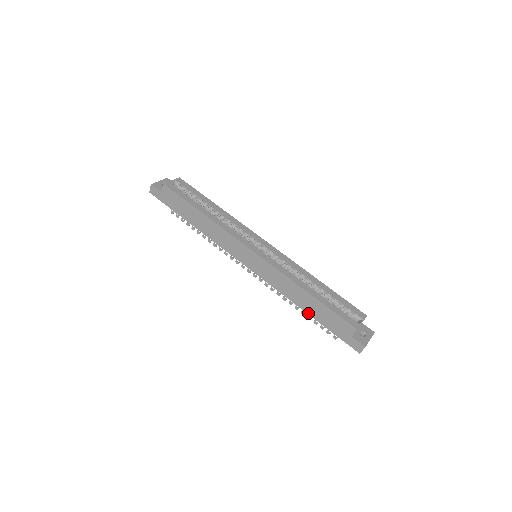
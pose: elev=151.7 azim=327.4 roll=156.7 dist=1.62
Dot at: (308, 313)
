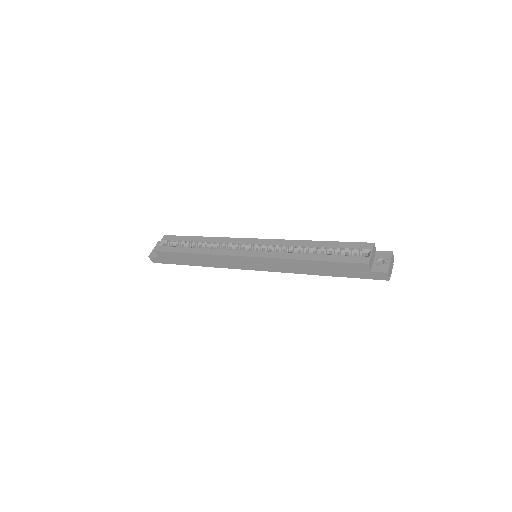
Dot at: (324, 275)
